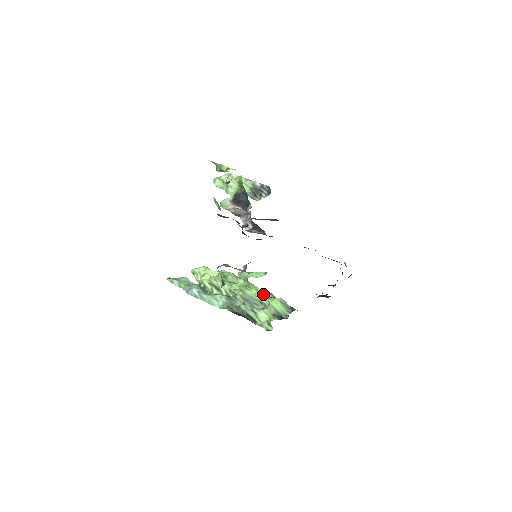
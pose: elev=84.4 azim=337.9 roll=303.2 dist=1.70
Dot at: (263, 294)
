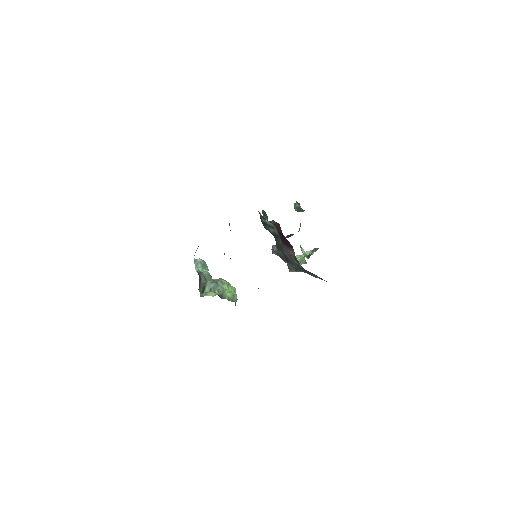
Dot at: occluded
